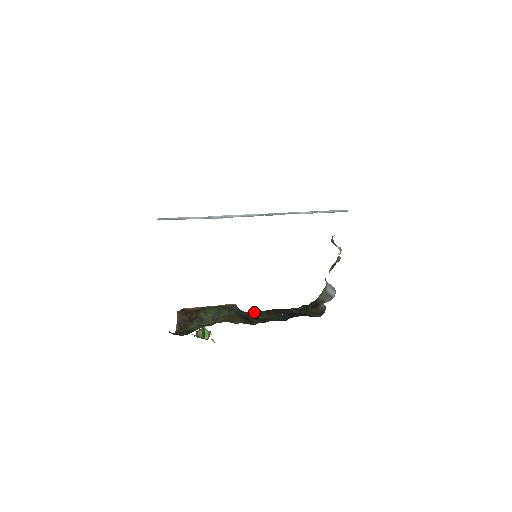
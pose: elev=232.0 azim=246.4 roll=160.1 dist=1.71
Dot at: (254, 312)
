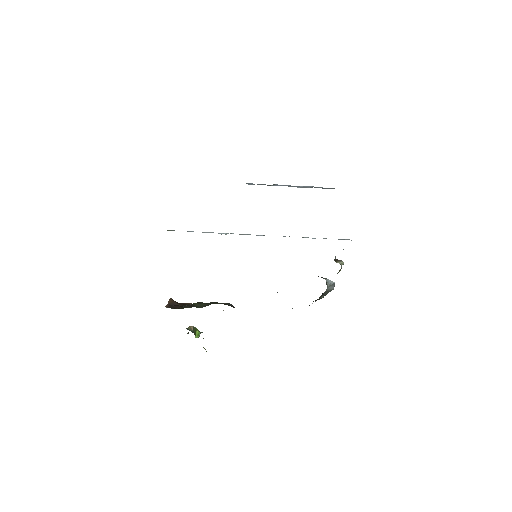
Dot at: occluded
